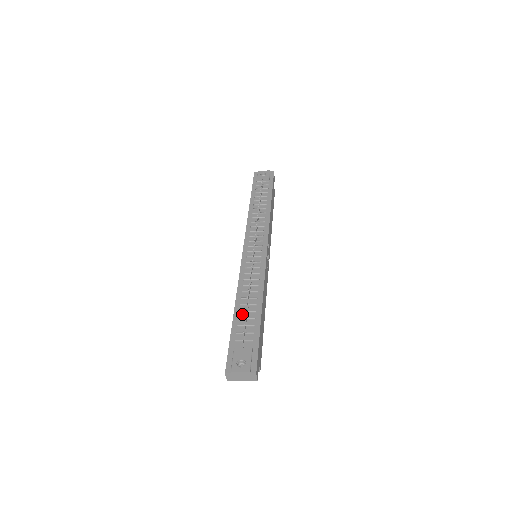
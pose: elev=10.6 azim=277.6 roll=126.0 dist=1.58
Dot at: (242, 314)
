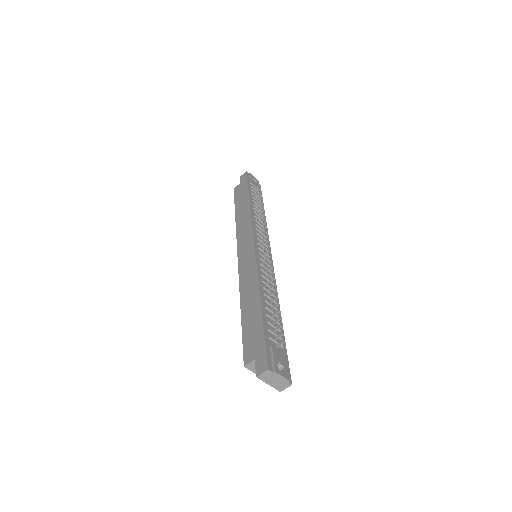
Dot at: (268, 312)
